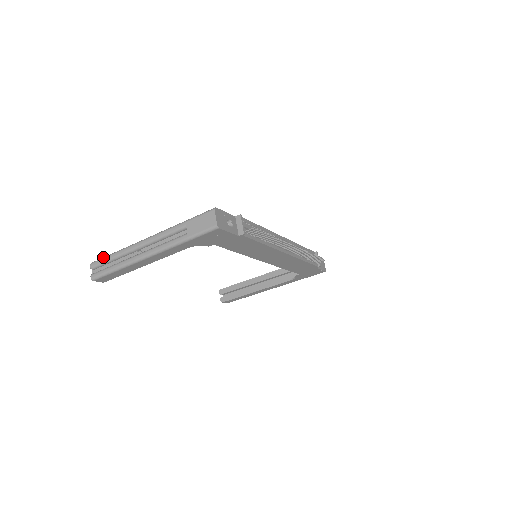
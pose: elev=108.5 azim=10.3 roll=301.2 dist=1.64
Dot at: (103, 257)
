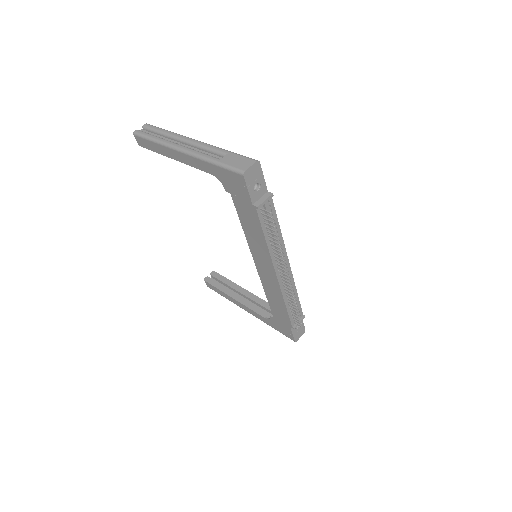
Dot at: occluded
